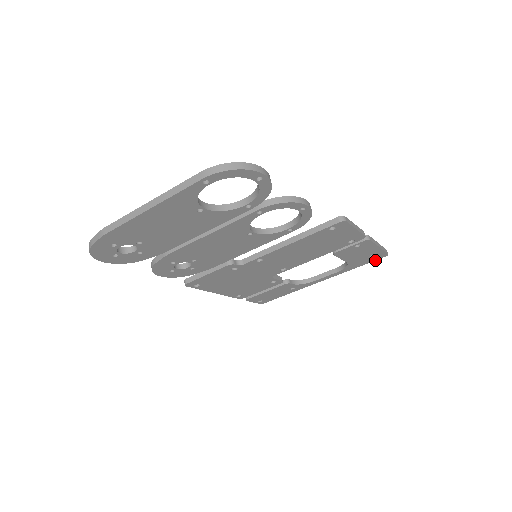
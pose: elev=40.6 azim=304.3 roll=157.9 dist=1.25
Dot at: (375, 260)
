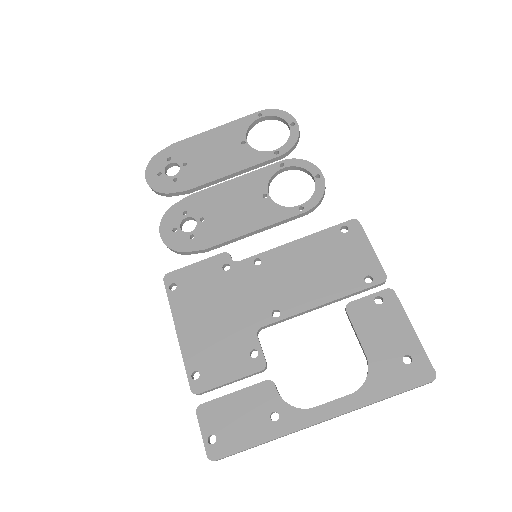
Dot at: (416, 387)
